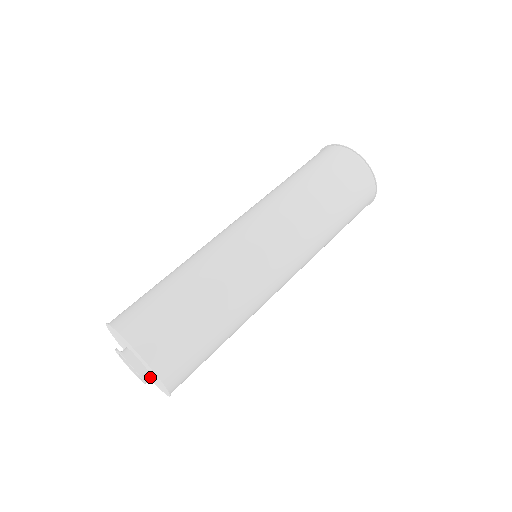
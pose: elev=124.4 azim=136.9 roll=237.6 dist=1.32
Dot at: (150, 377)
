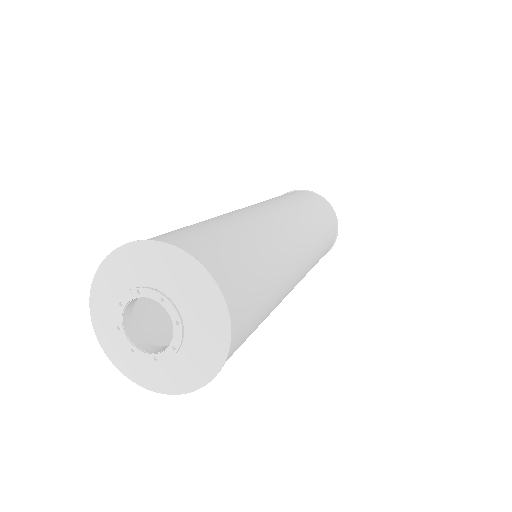
Dot at: (176, 365)
